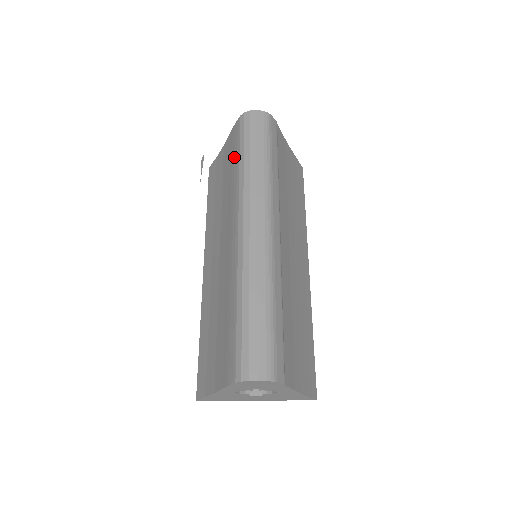
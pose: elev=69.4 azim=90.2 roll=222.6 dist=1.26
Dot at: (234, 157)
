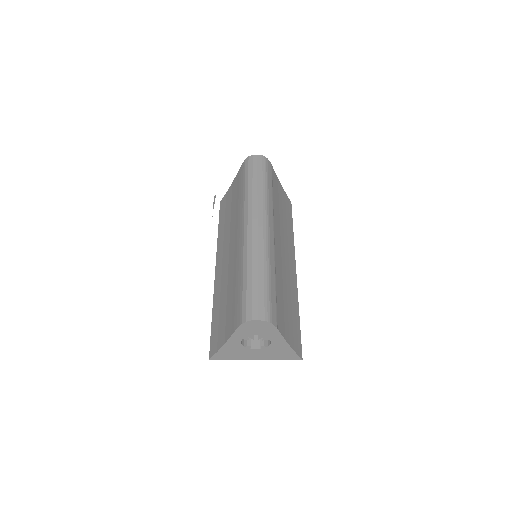
Dot at: (241, 186)
